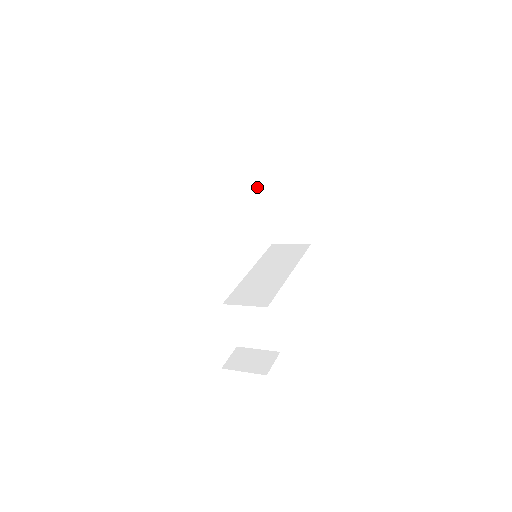
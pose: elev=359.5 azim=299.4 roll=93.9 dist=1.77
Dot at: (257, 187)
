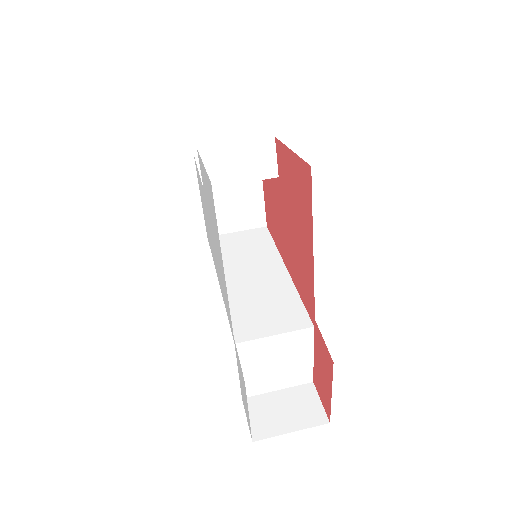
Dot at: (237, 149)
